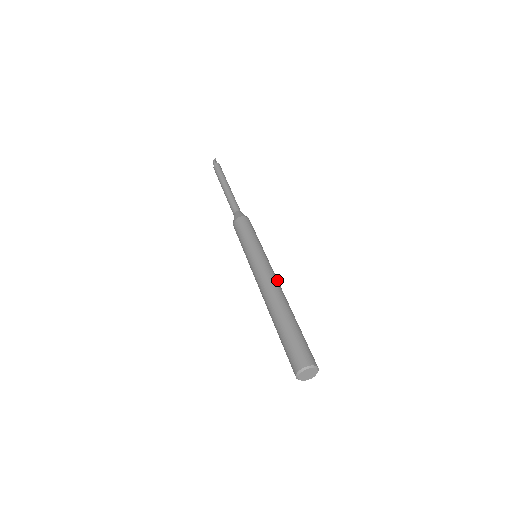
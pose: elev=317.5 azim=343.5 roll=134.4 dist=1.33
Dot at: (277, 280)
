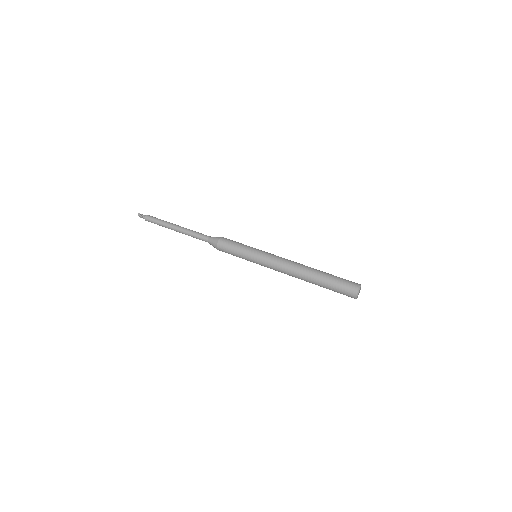
Dot at: (287, 260)
